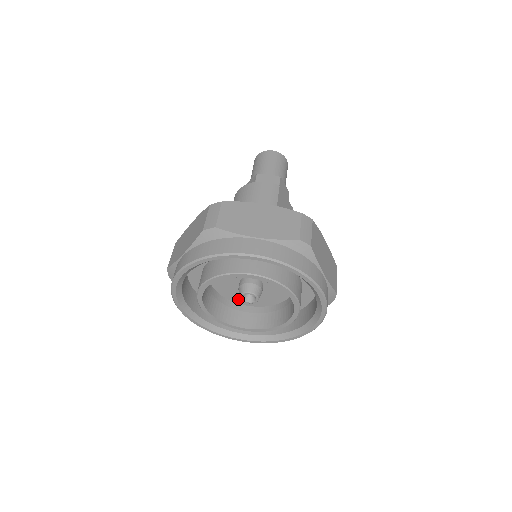
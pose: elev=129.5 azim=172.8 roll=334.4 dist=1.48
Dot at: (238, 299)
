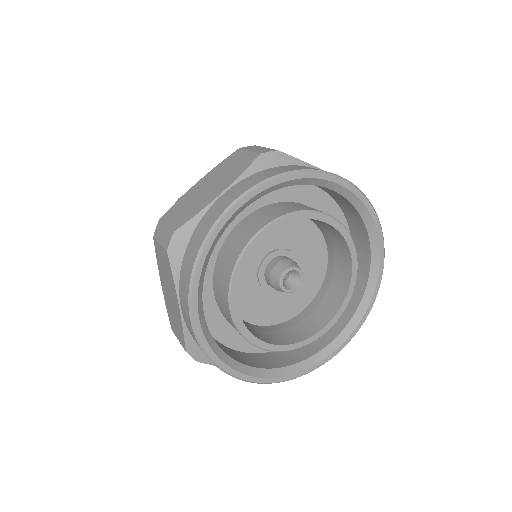
Dot at: (288, 311)
